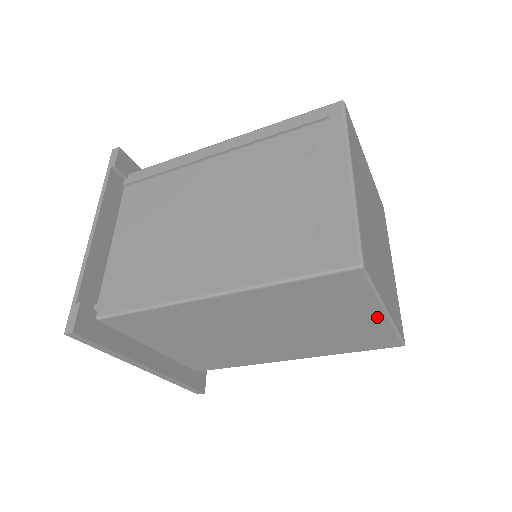
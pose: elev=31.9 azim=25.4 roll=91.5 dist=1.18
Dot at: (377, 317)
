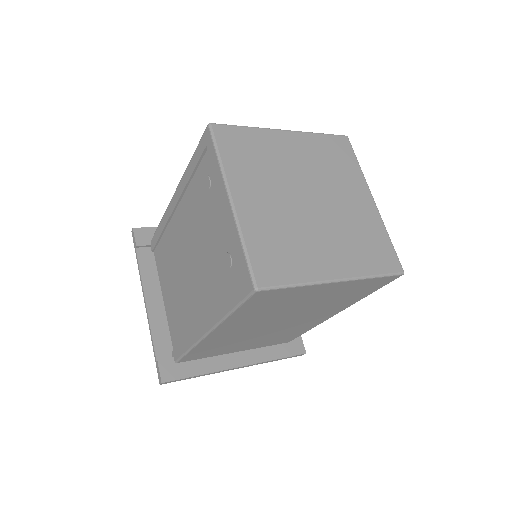
Dot at: (336, 285)
